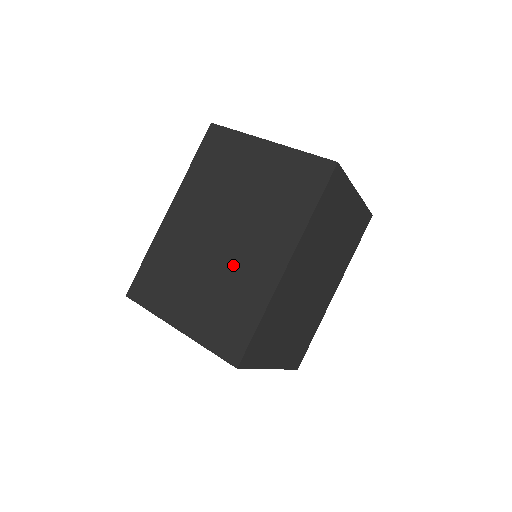
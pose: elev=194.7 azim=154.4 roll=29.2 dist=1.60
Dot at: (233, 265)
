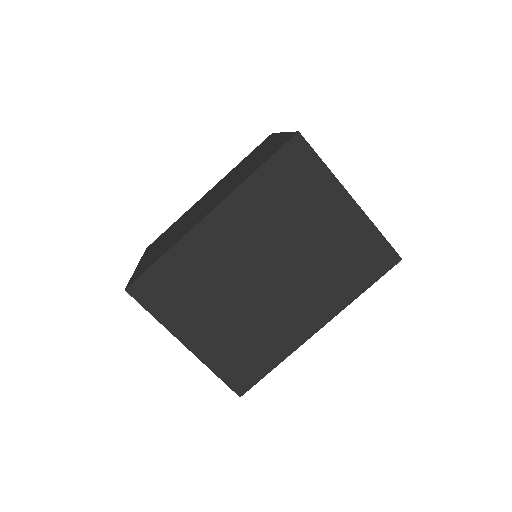
Dot at: (192, 219)
